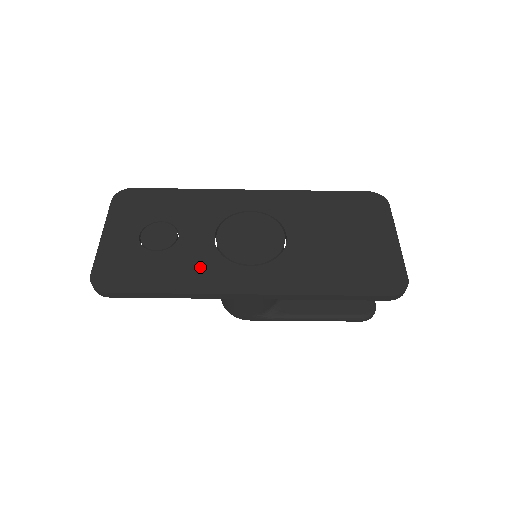
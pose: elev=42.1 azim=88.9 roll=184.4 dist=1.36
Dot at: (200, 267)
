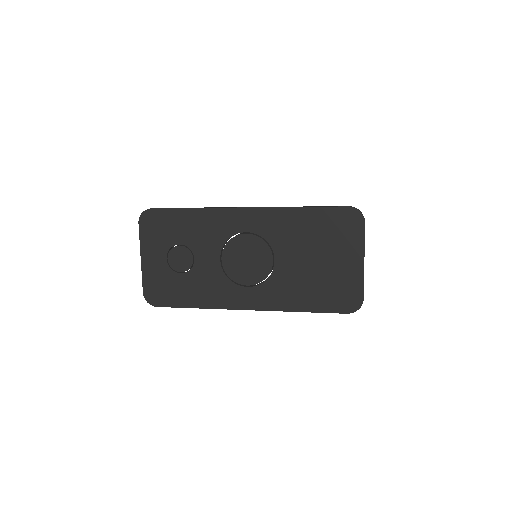
Dot at: (213, 287)
